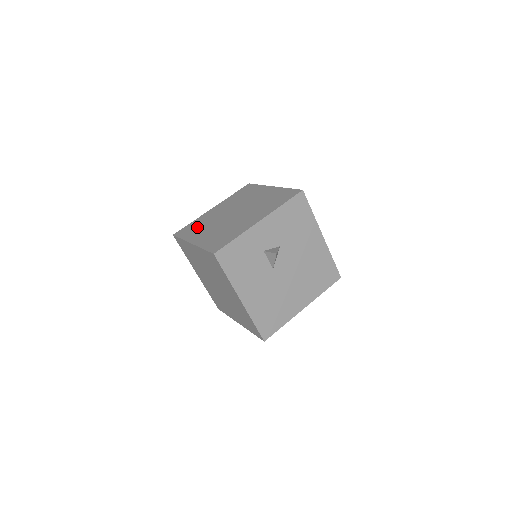
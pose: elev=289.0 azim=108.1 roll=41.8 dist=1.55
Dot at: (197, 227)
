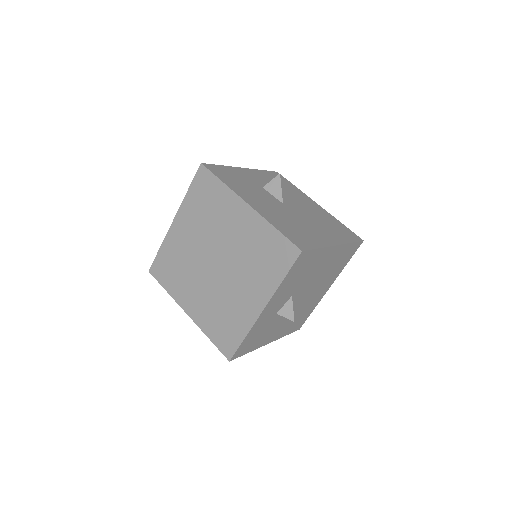
Dot at: (175, 272)
